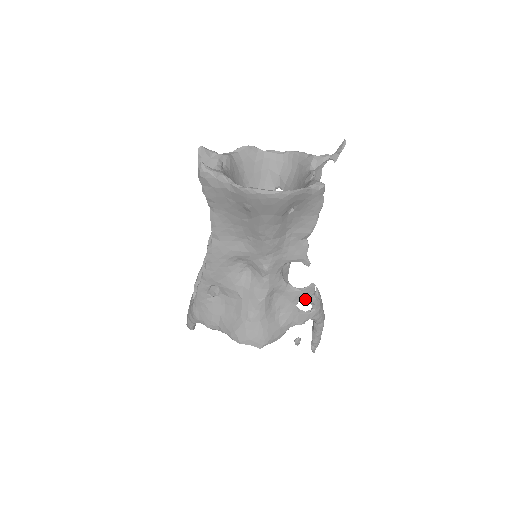
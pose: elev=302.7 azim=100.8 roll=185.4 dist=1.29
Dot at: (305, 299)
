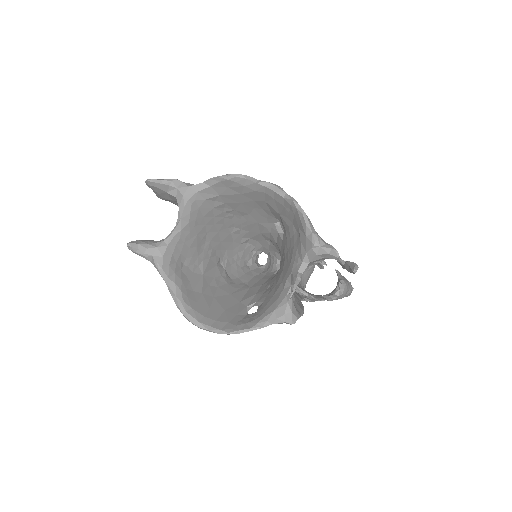
Dot at: occluded
